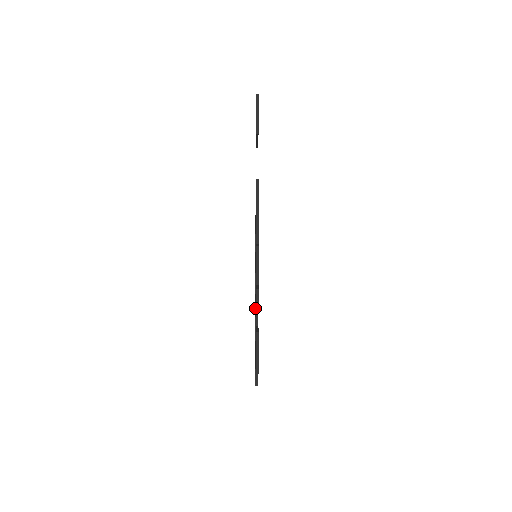
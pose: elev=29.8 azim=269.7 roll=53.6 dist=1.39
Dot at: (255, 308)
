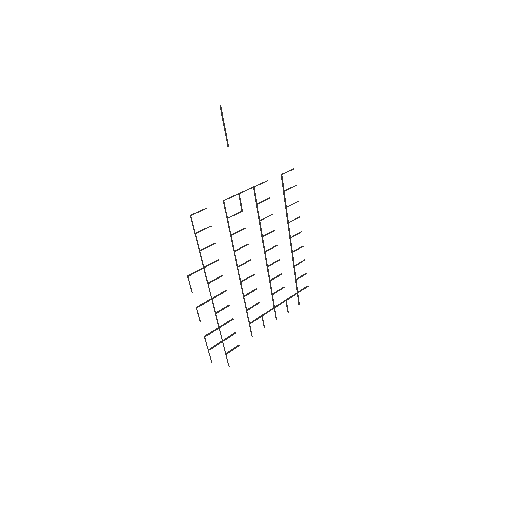
Dot at: occluded
